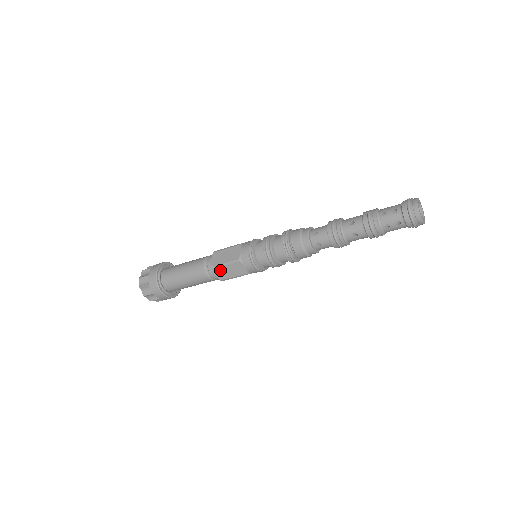
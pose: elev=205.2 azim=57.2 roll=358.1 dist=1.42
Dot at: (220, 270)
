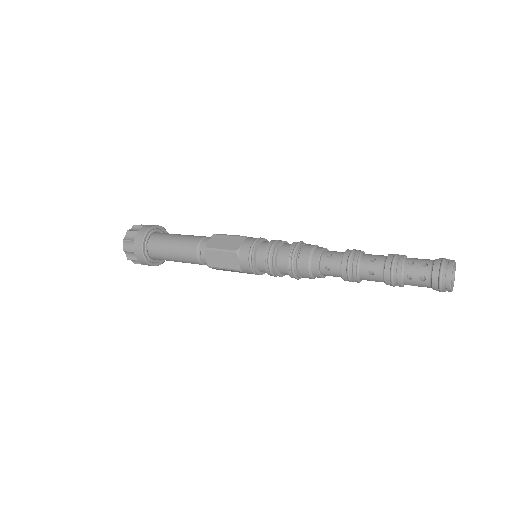
Dot at: (213, 254)
